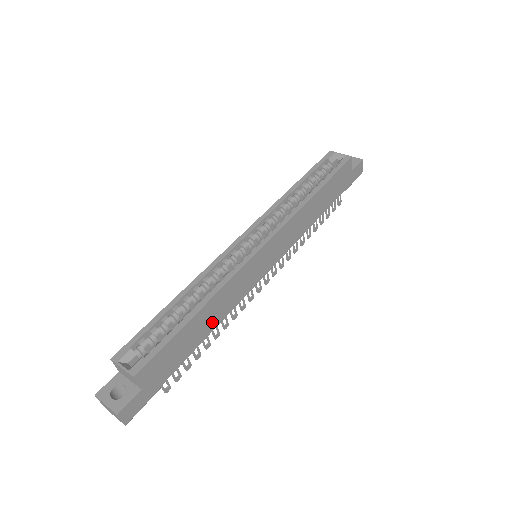
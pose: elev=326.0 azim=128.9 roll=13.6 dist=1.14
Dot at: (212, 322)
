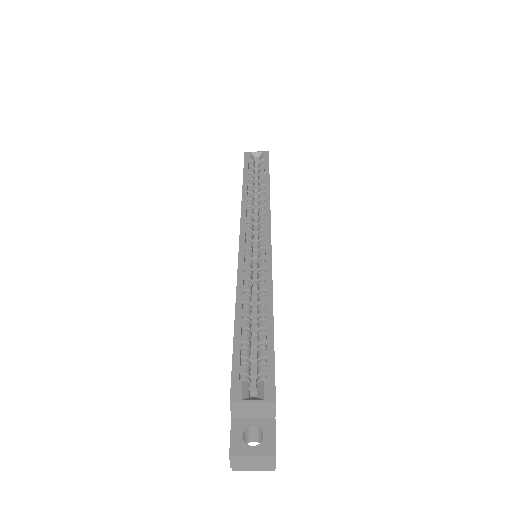
Dot at: occluded
